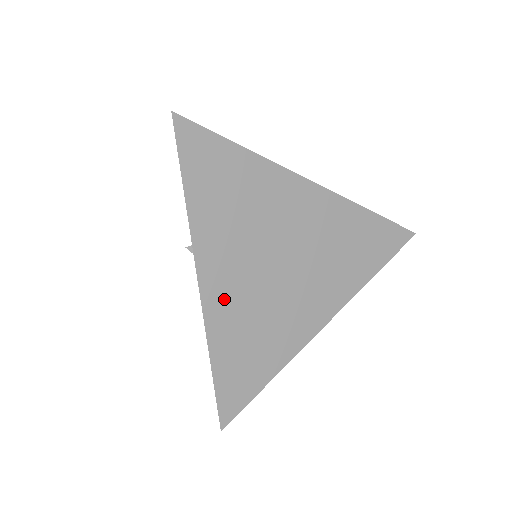
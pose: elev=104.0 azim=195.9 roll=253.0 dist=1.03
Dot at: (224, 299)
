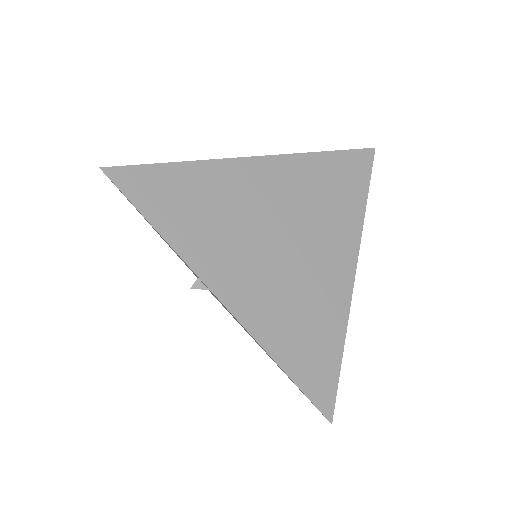
Dot at: (252, 301)
